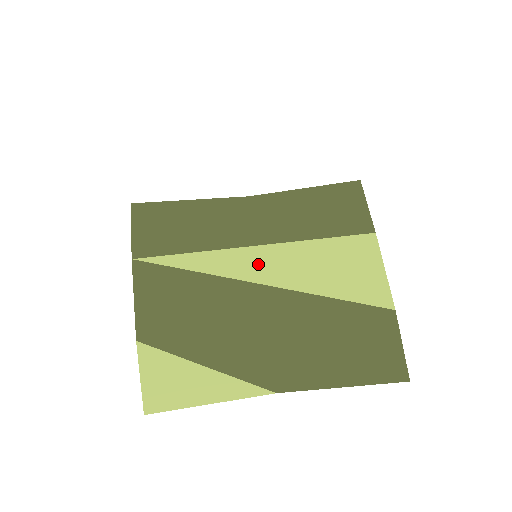
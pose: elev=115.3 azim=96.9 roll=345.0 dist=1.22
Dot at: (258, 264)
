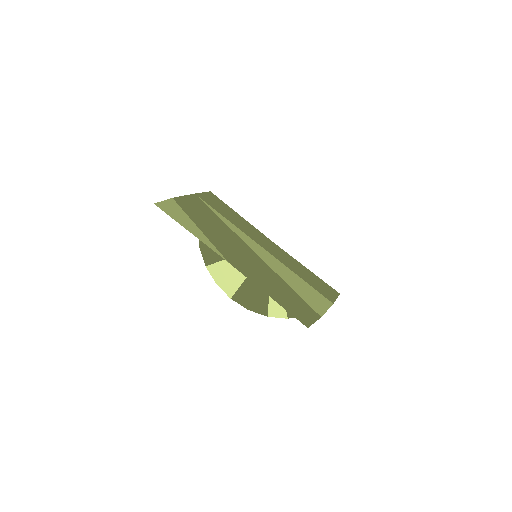
Dot at: (259, 249)
